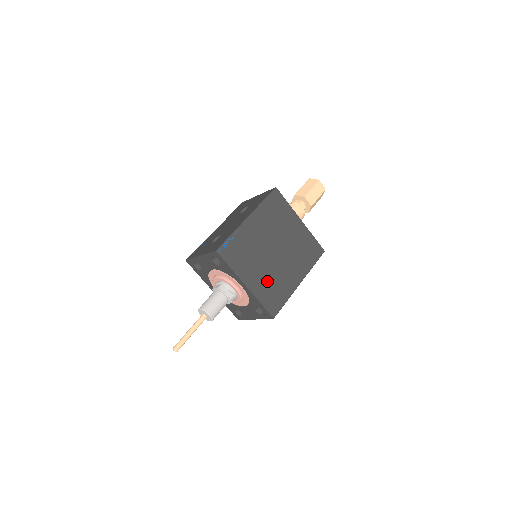
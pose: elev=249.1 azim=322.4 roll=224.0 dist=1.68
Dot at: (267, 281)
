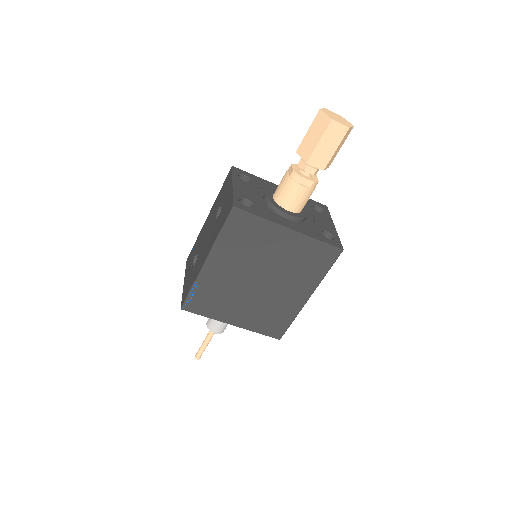
Dot at: (259, 312)
